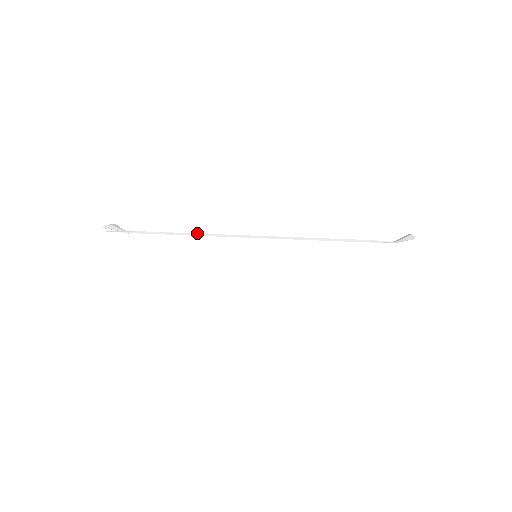
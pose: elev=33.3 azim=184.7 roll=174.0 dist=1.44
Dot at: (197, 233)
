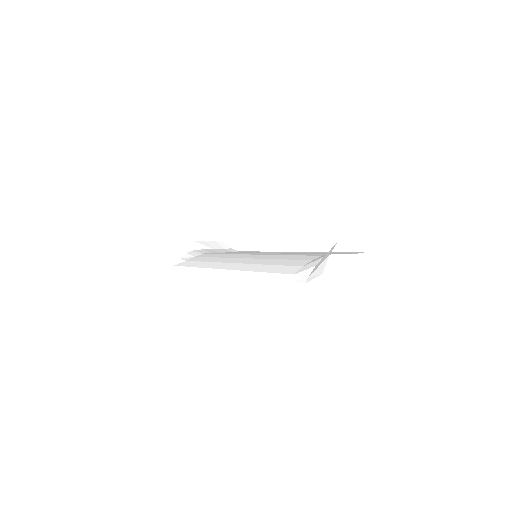
Dot at: (201, 268)
